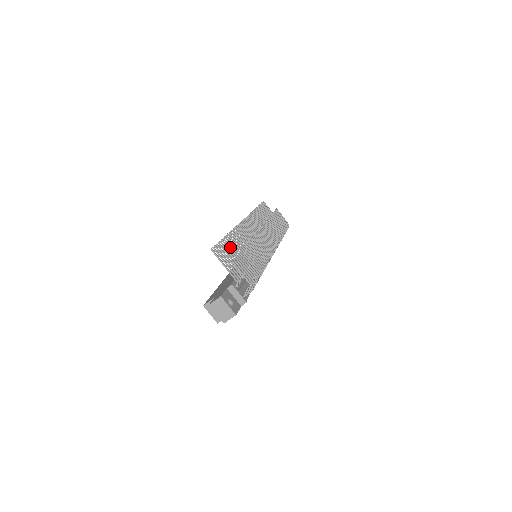
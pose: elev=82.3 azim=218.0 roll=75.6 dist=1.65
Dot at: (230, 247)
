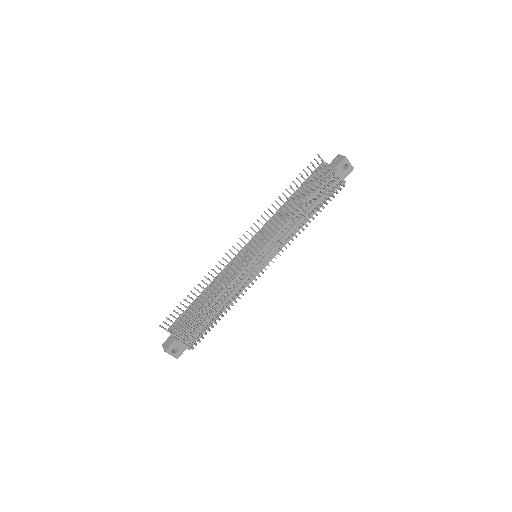
Dot at: (190, 304)
